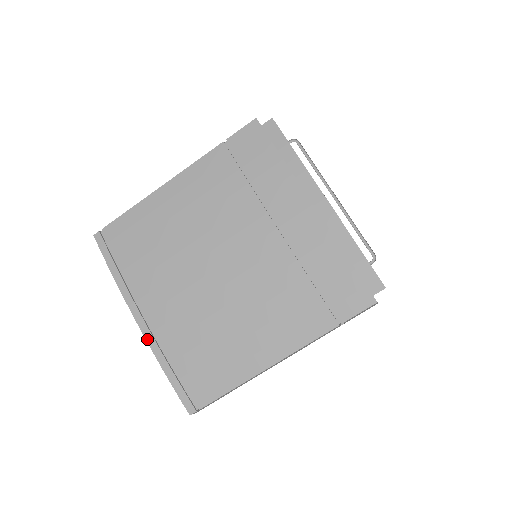
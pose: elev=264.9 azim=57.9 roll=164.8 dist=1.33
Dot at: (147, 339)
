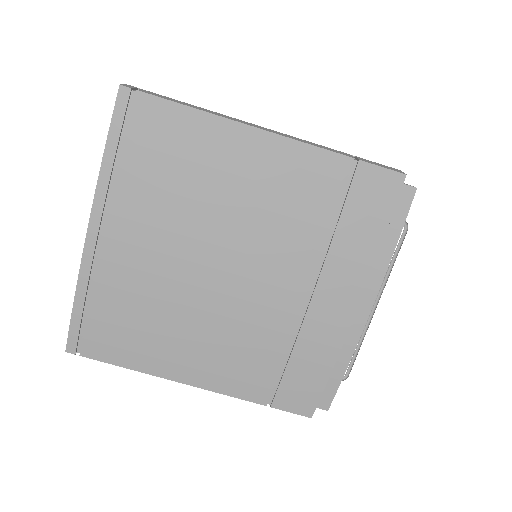
Dot at: (84, 258)
